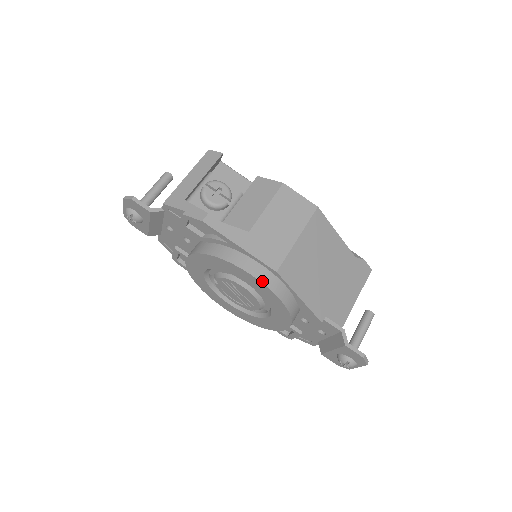
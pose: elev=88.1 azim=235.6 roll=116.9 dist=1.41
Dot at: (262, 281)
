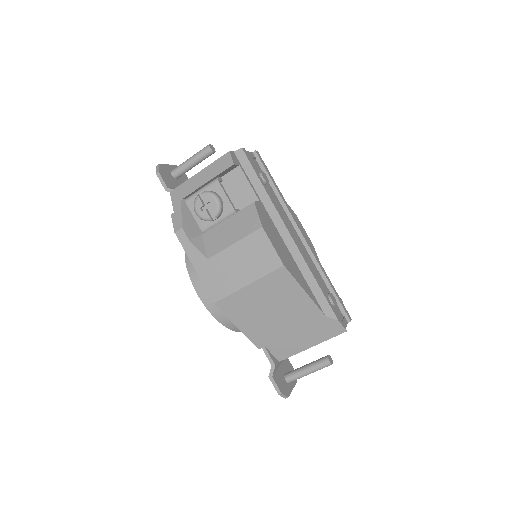
Dot at: (203, 302)
